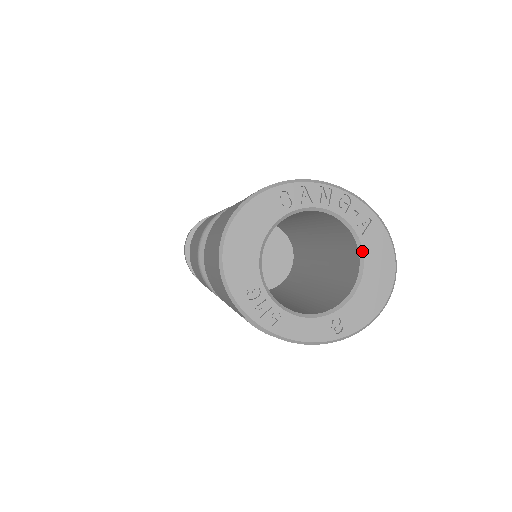
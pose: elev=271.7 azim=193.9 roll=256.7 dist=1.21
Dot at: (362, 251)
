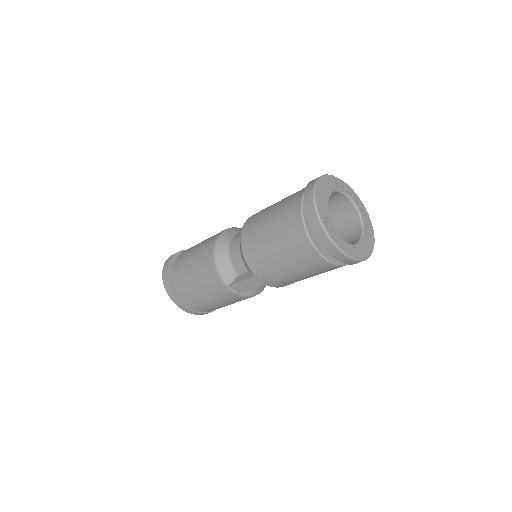
Dot at: (363, 223)
